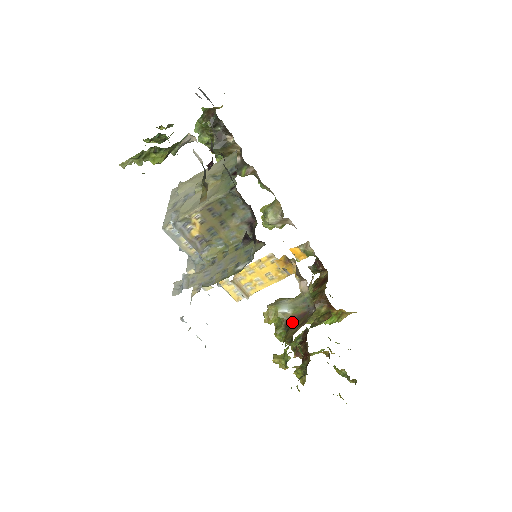
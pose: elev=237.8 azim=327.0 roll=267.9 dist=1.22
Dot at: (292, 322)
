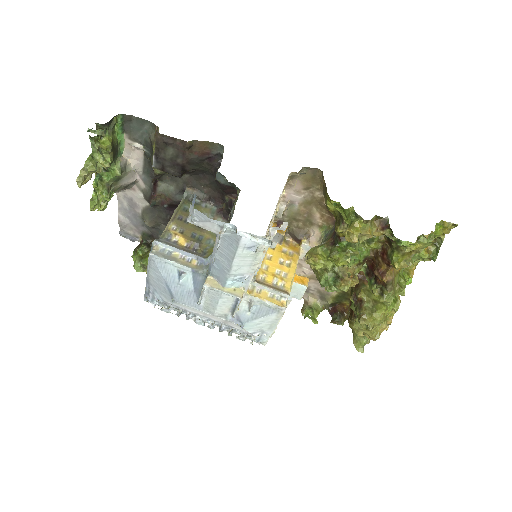
Dot at: (334, 238)
